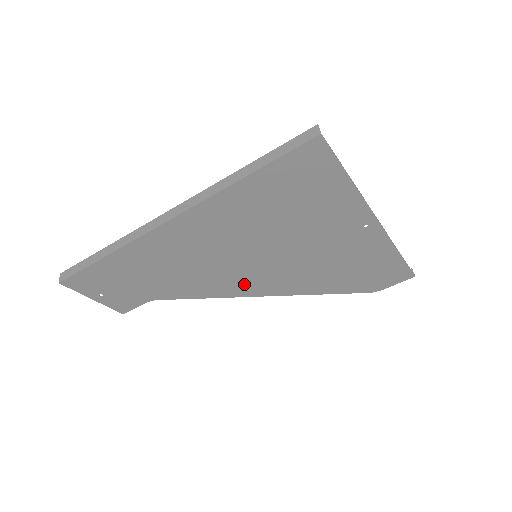
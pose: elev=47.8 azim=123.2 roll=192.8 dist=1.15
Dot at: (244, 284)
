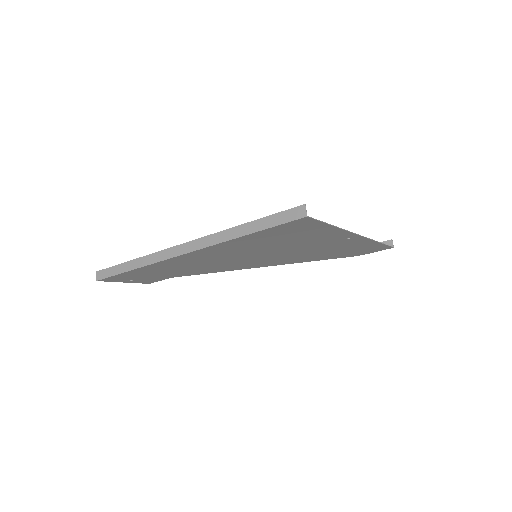
Dot at: (247, 265)
